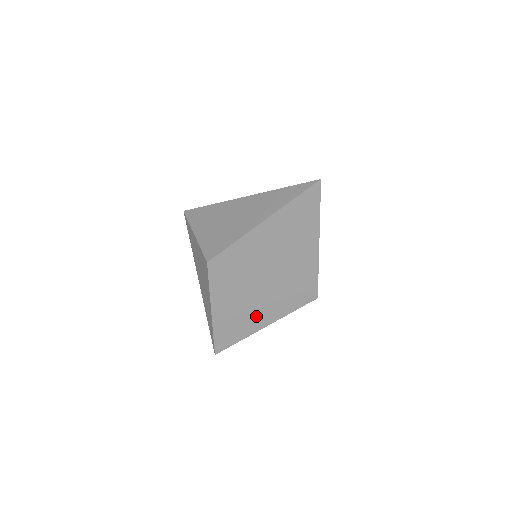
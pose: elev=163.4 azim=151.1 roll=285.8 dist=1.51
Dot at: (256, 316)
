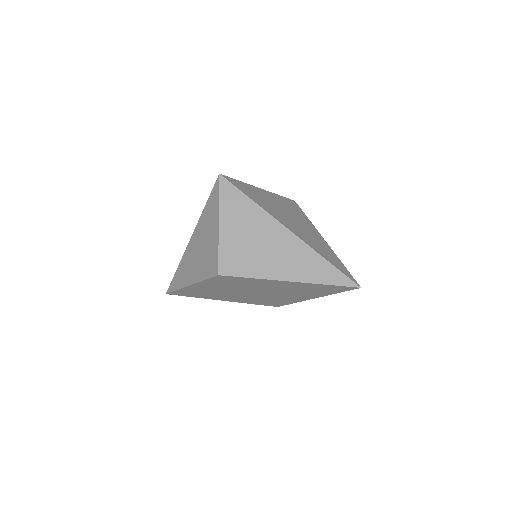
Dot at: (222, 296)
